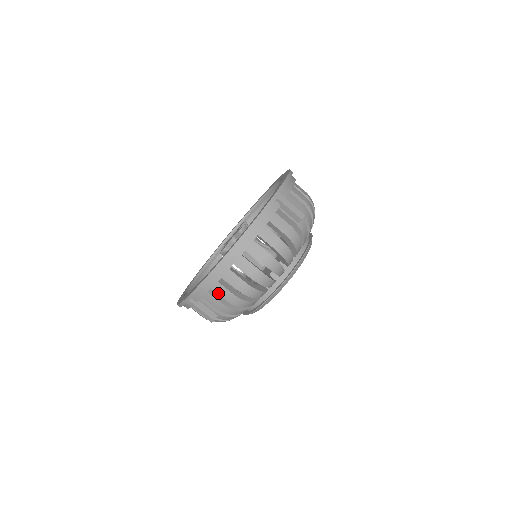
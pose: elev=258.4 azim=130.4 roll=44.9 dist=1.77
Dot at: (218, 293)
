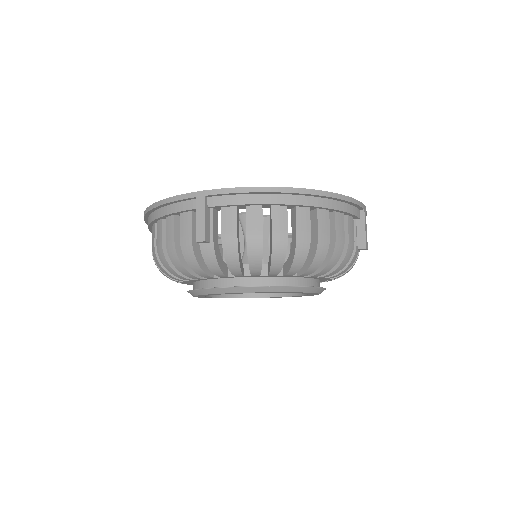
Dot at: (247, 217)
